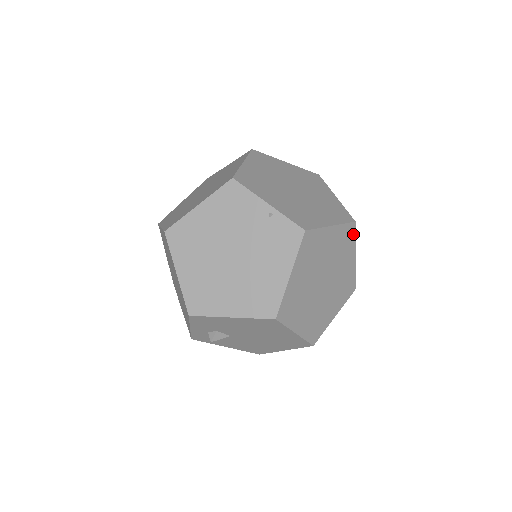
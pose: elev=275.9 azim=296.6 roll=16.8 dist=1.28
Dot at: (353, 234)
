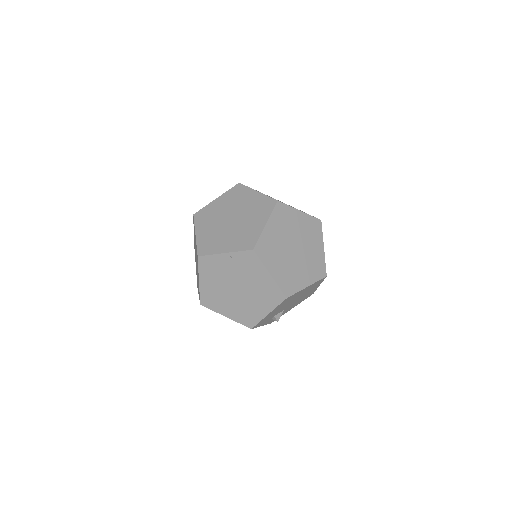
Dot at: (284, 206)
